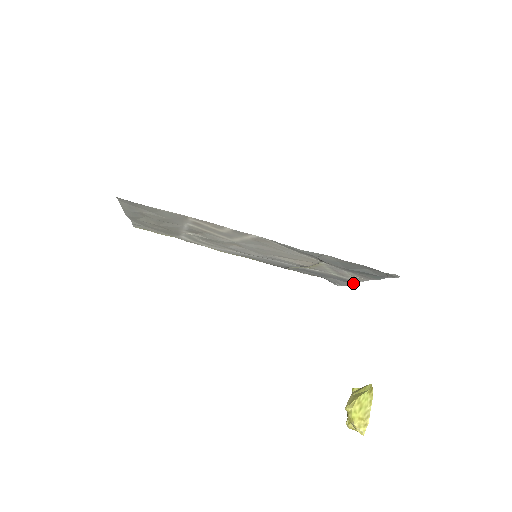
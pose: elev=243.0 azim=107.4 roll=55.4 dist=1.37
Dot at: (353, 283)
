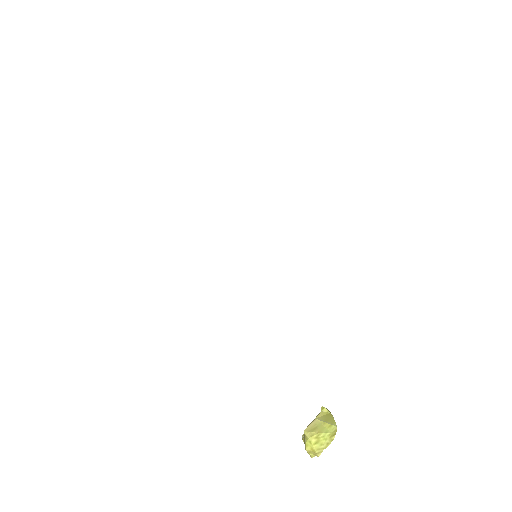
Dot at: occluded
